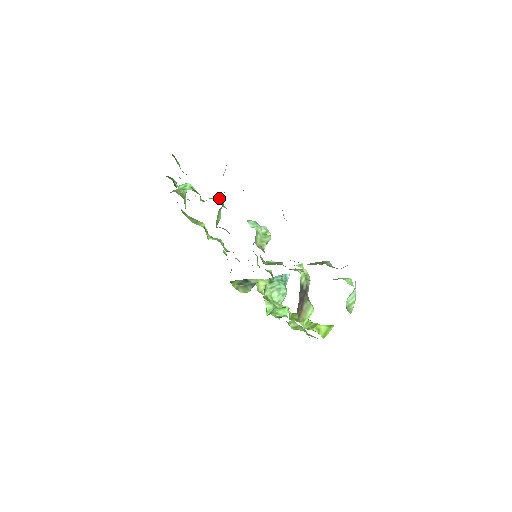
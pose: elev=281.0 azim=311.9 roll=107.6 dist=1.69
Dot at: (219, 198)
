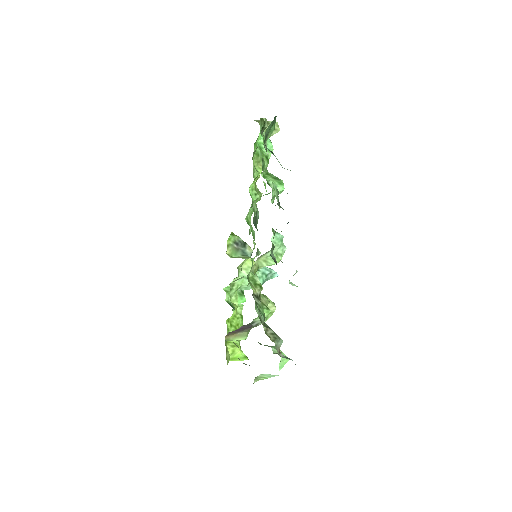
Dot at: occluded
